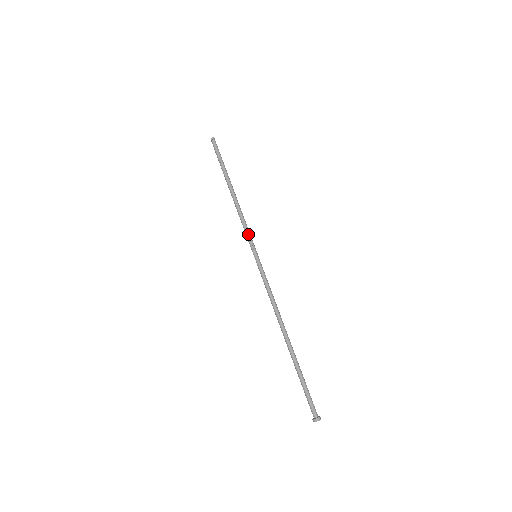
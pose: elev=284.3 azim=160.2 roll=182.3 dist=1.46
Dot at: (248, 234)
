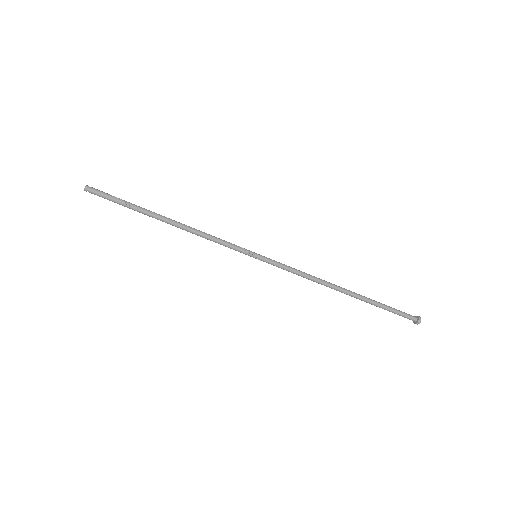
Dot at: (230, 244)
